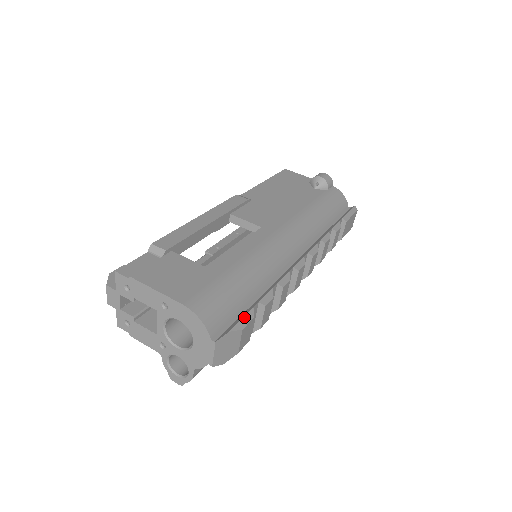
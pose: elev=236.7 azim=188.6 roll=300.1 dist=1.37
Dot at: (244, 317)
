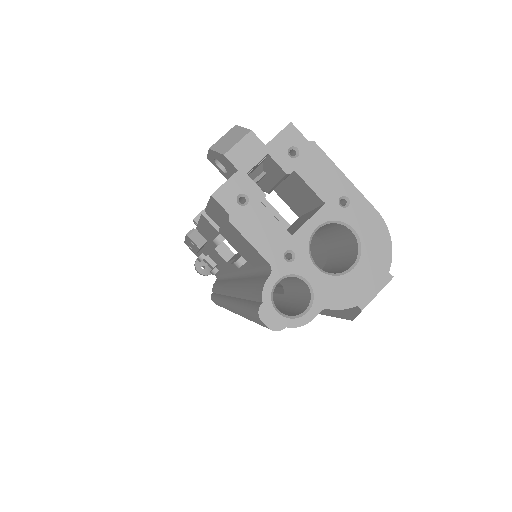
Dot at: occluded
